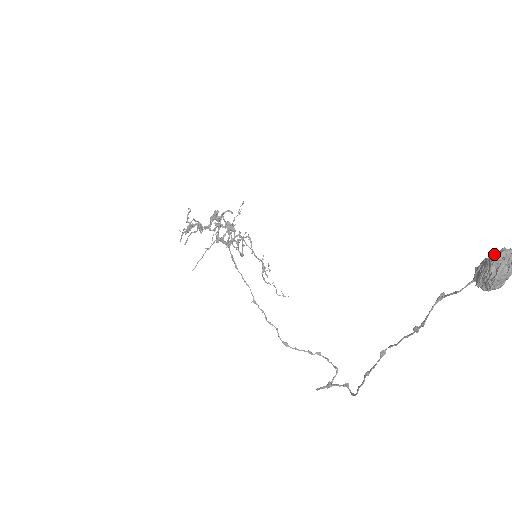
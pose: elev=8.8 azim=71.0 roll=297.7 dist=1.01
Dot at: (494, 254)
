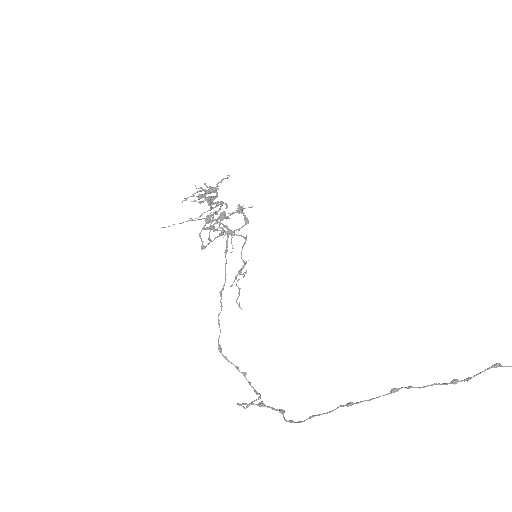
Dot at: out of frame
